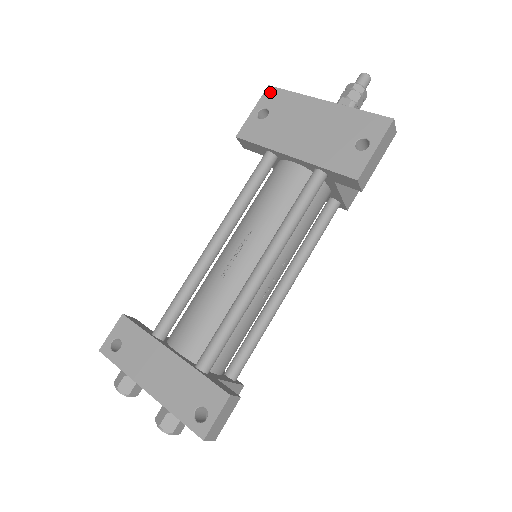
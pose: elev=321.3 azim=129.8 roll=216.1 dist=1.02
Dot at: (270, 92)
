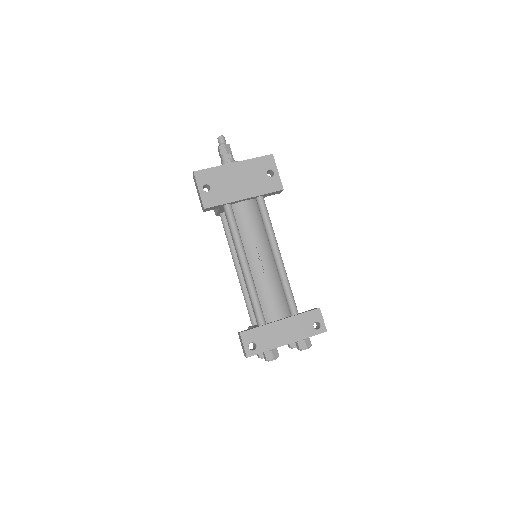
Dot at: (198, 175)
